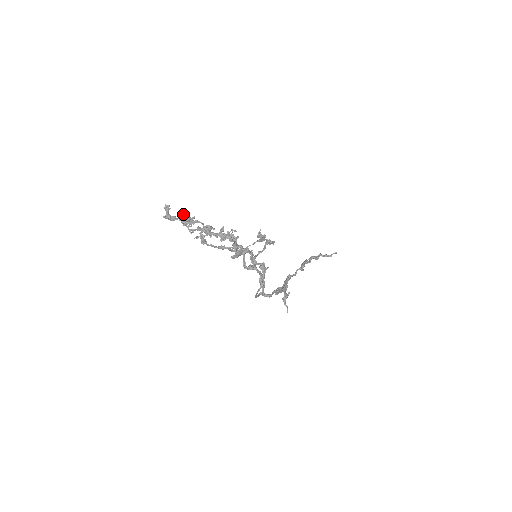
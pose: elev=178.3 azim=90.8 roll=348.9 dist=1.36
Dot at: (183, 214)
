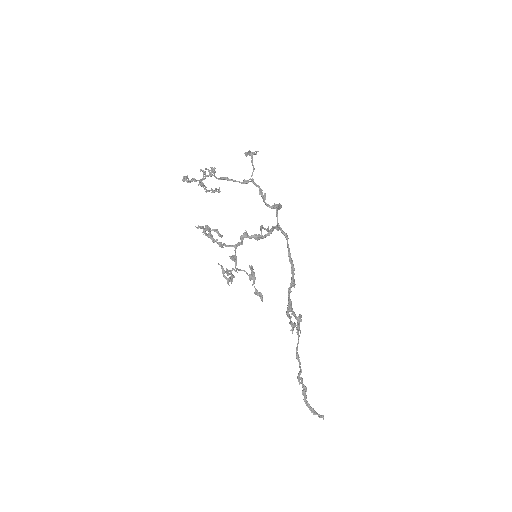
Dot at: (205, 169)
